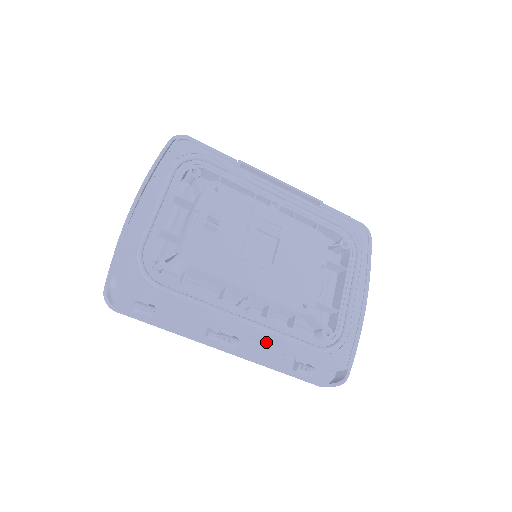
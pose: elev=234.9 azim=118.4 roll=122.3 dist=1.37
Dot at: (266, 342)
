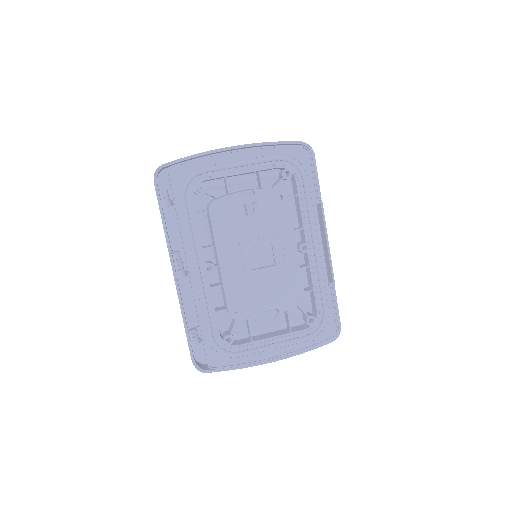
Dot at: (194, 297)
